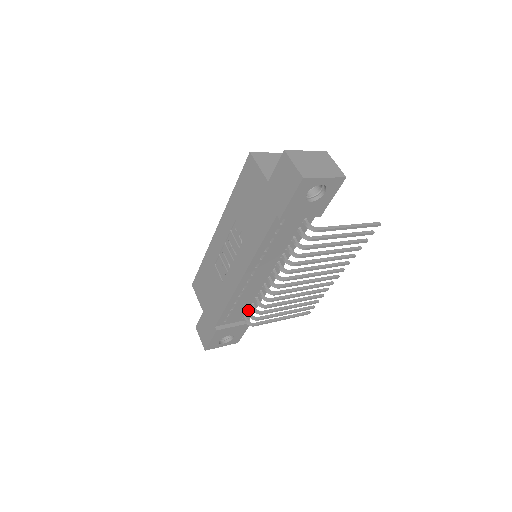
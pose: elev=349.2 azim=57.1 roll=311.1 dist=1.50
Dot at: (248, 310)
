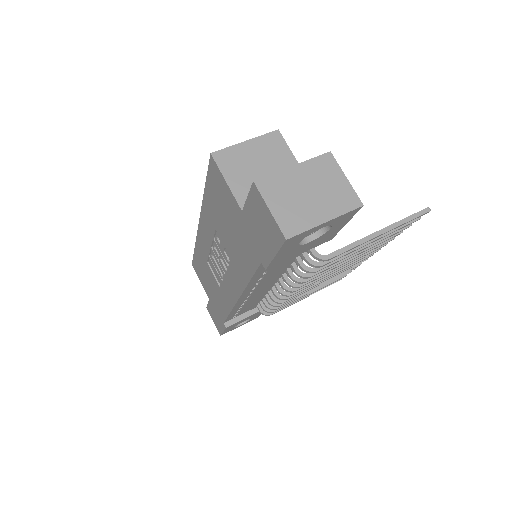
Dot at: (260, 302)
